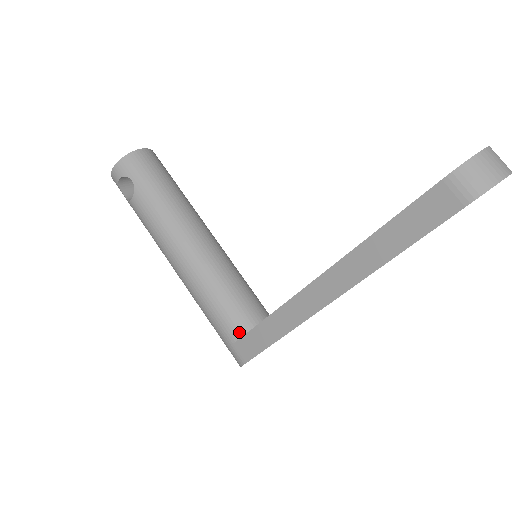
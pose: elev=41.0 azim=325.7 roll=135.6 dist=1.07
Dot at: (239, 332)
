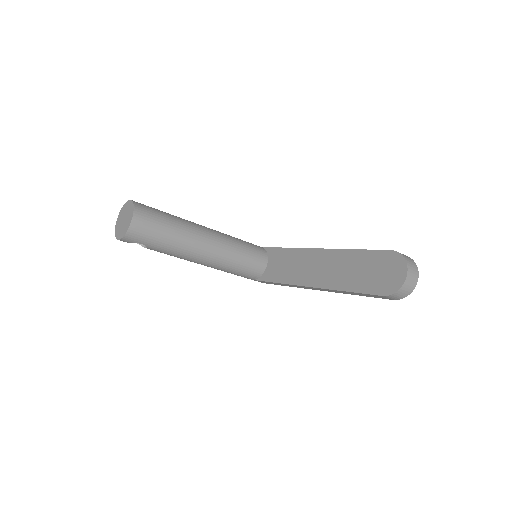
Dot at: (255, 278)
